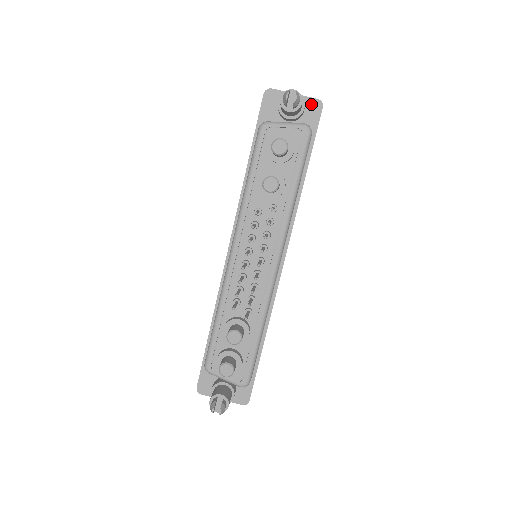
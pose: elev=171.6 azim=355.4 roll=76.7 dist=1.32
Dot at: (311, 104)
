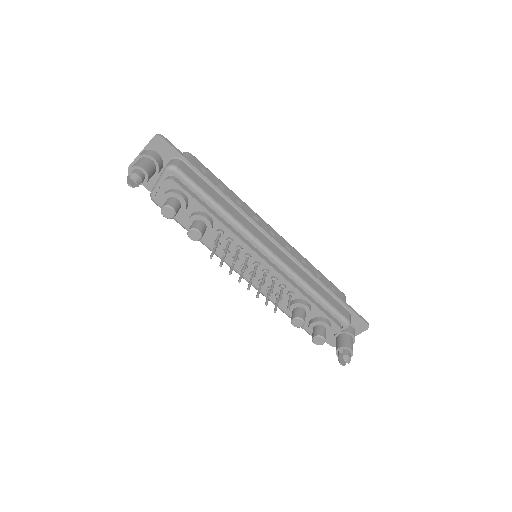
Dot at: (155, 145)
